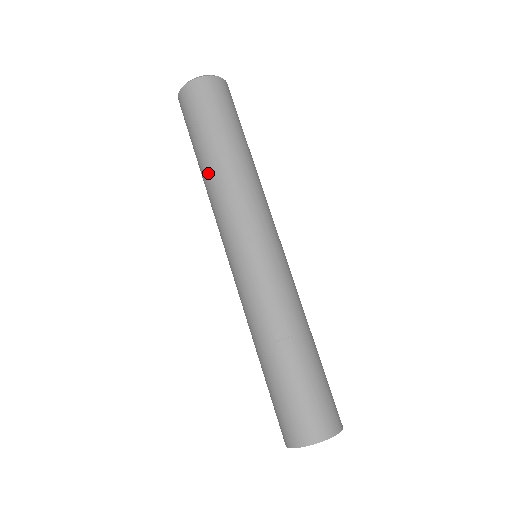
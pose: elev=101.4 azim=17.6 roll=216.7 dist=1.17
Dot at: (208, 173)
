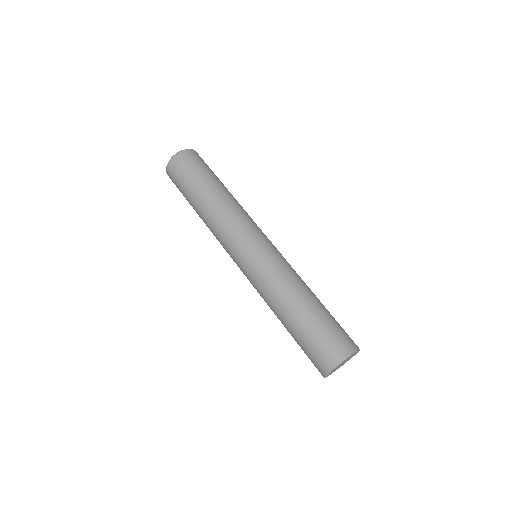
Dot at: (208, 205)
